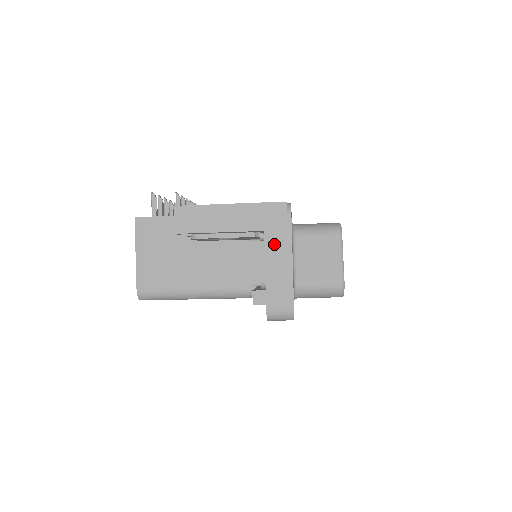
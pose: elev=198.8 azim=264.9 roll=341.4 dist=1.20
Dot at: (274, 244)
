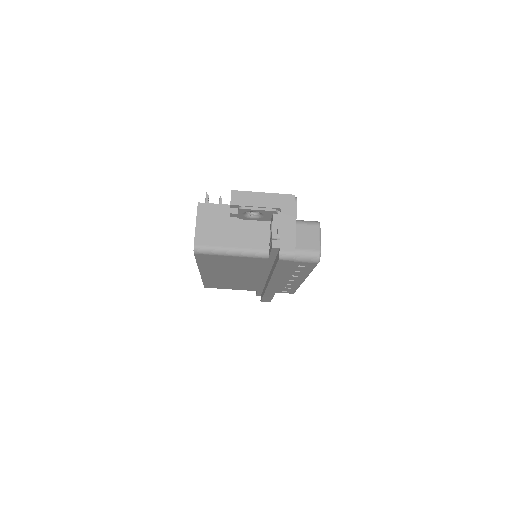
Dot at: (286, 216)
